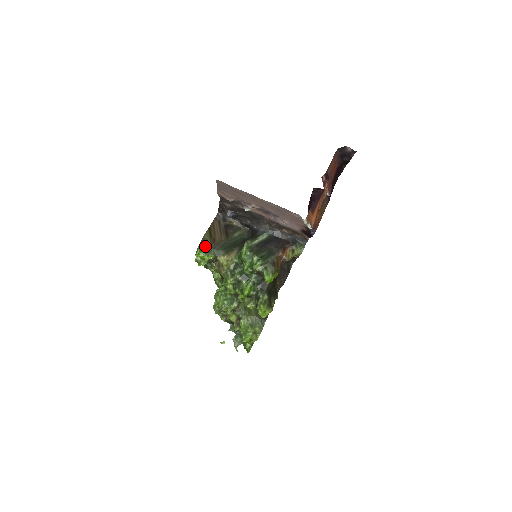
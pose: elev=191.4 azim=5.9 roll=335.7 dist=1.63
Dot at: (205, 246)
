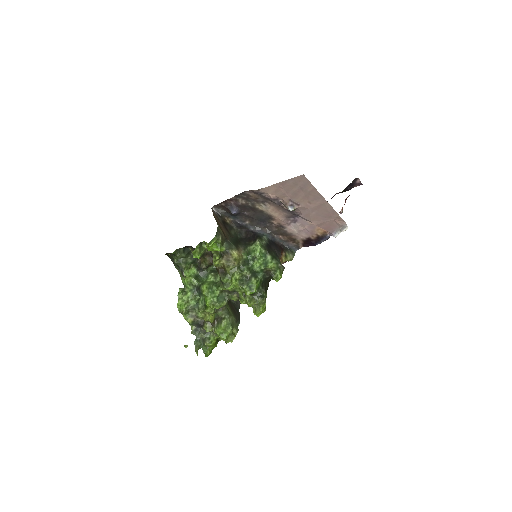
Dot at: (221, 237)
